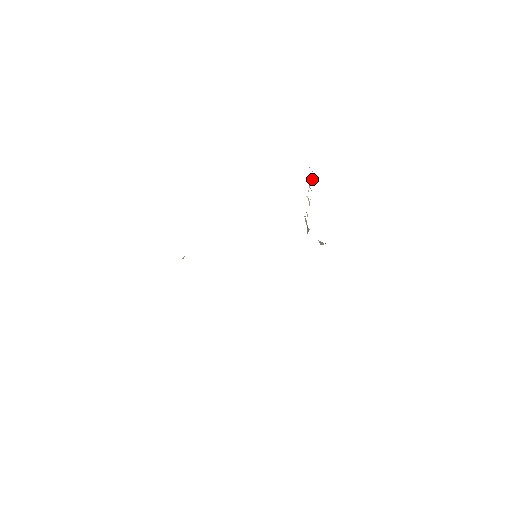
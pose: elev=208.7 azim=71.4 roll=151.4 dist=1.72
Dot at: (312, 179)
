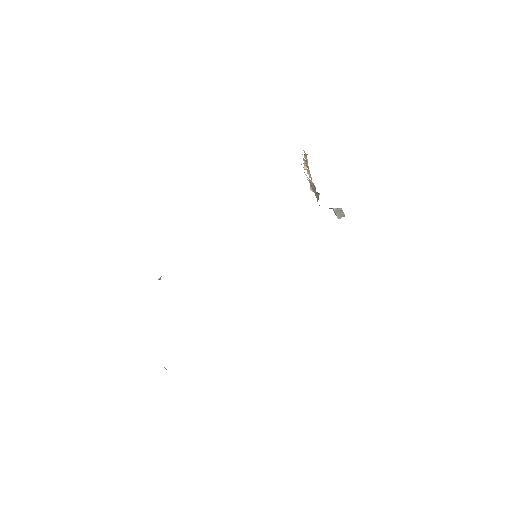
Dot at: (305, 157)
